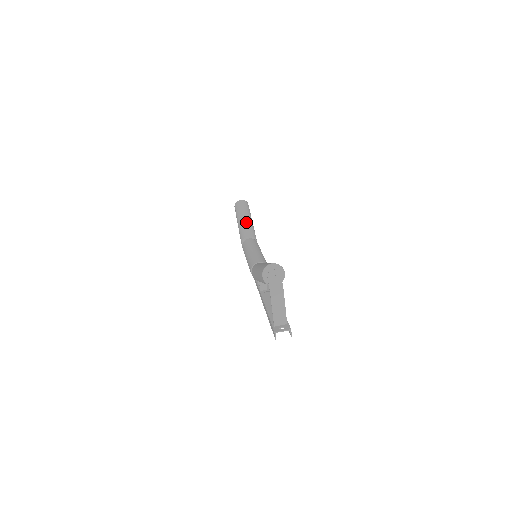
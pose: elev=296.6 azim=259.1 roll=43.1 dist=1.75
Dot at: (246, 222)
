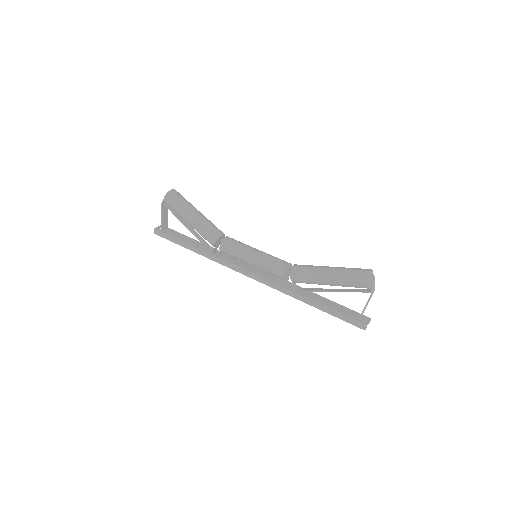
Dot at: (204, 217)
